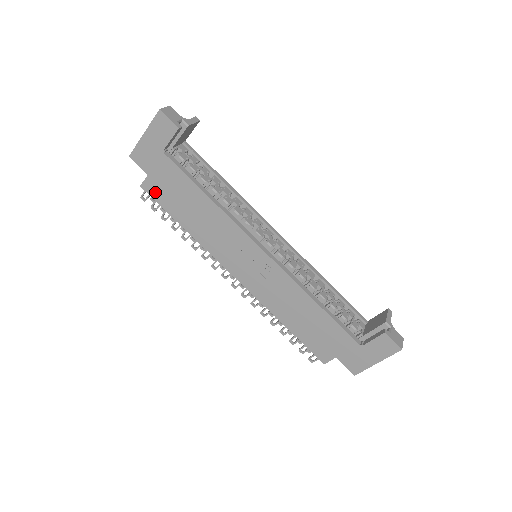
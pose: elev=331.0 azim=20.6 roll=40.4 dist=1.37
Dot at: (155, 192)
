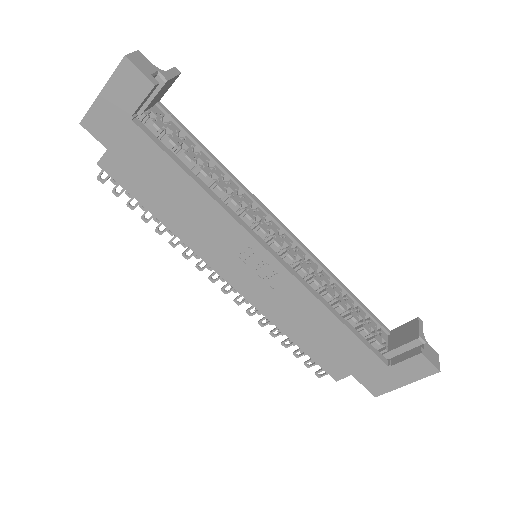
Dot at: (118, 173)
